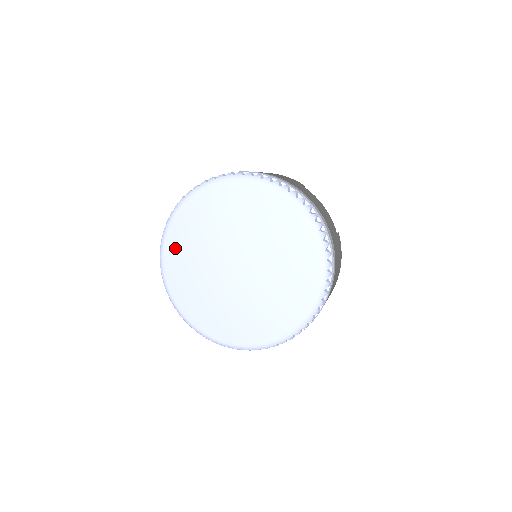
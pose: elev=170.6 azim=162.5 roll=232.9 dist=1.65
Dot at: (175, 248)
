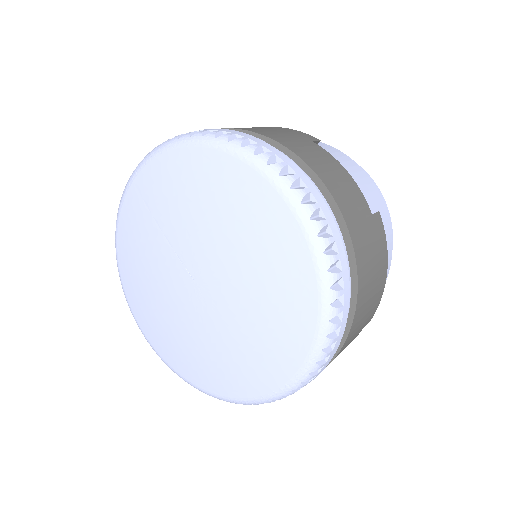
Dot at: (127, 255)
